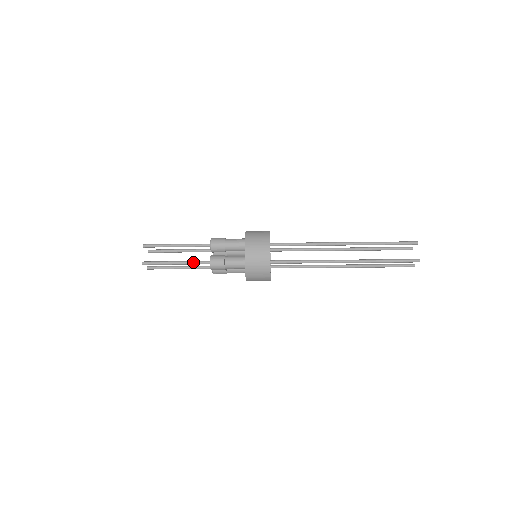
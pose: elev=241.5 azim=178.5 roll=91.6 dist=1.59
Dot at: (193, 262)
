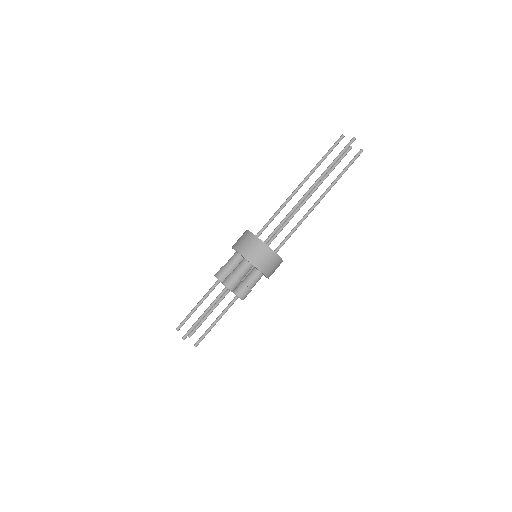
Dot at: (215, 300)
